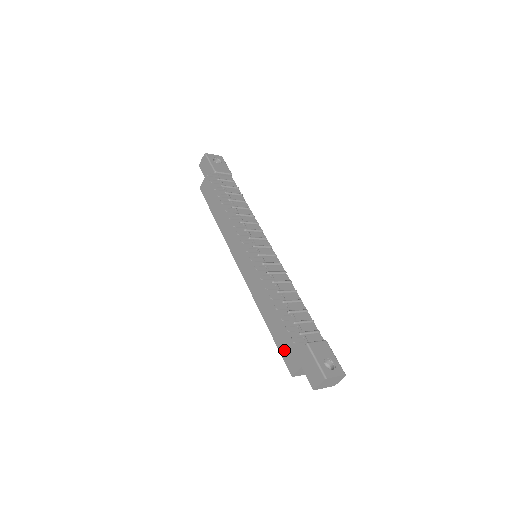
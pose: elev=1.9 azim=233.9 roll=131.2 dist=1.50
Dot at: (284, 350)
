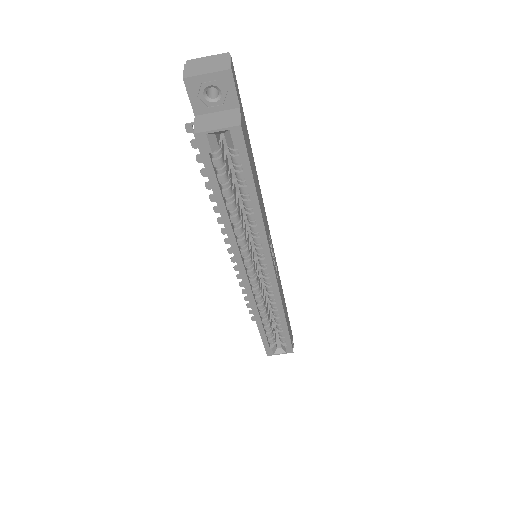
Dot at: occluded
